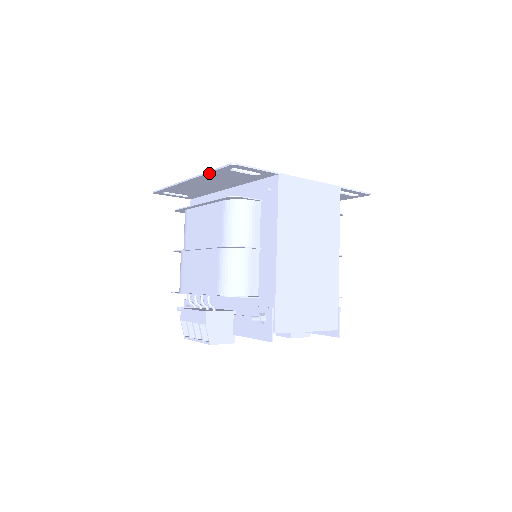
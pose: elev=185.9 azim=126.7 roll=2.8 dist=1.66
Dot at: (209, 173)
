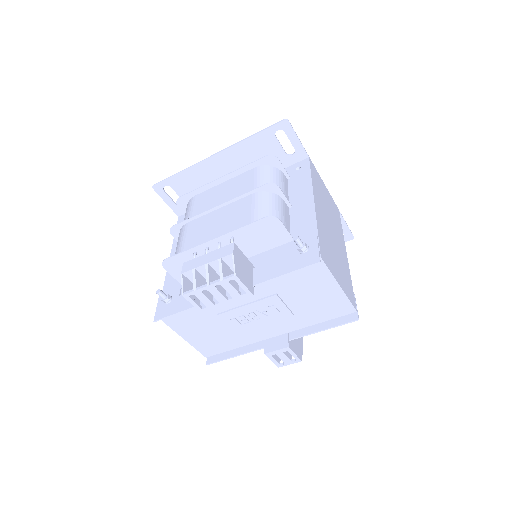
Dot at: (250, 138)
